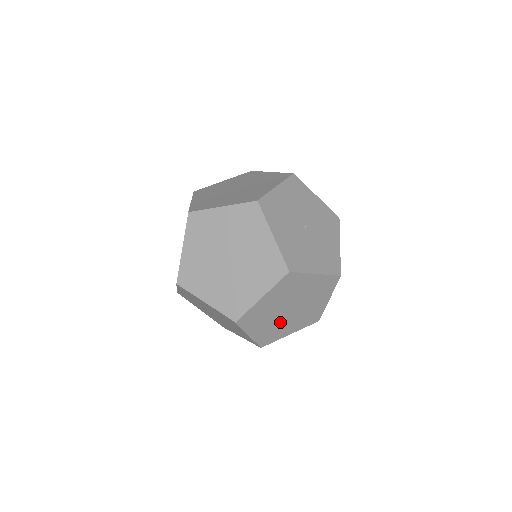
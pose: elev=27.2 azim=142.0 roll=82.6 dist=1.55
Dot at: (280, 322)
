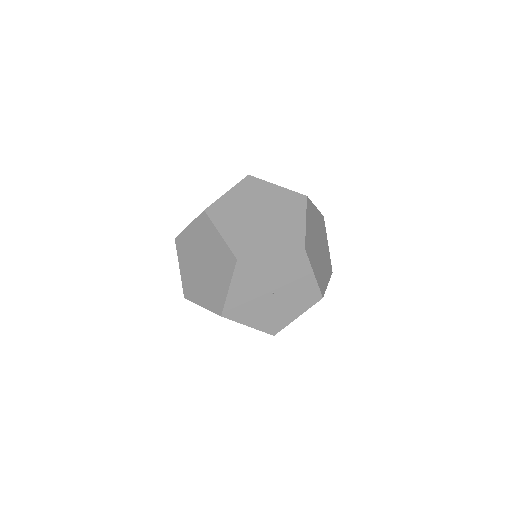
Dot at: occluded
